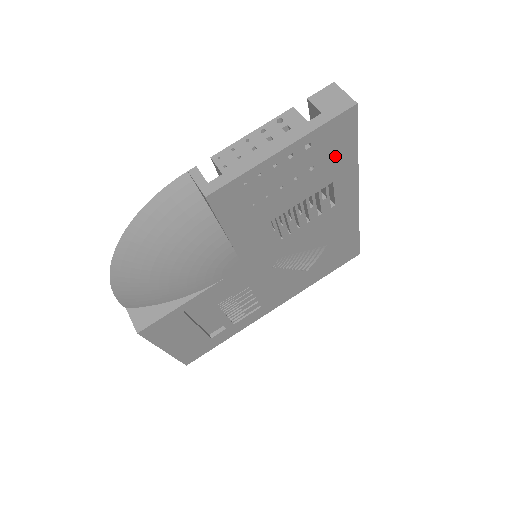
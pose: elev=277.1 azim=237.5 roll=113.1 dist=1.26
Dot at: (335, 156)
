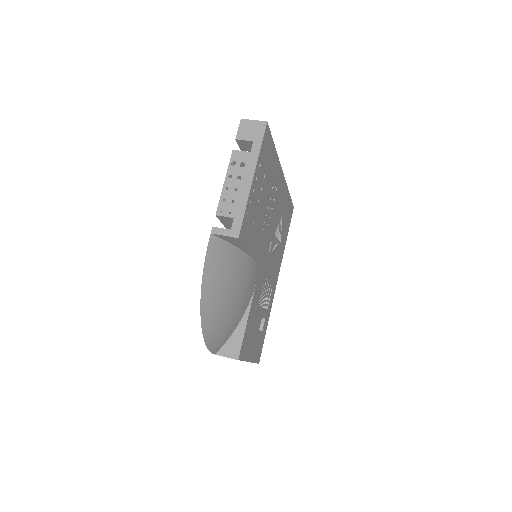
Dot at: (269, 159)
